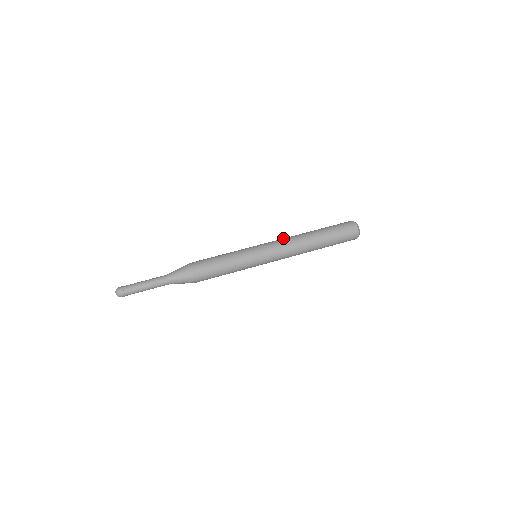
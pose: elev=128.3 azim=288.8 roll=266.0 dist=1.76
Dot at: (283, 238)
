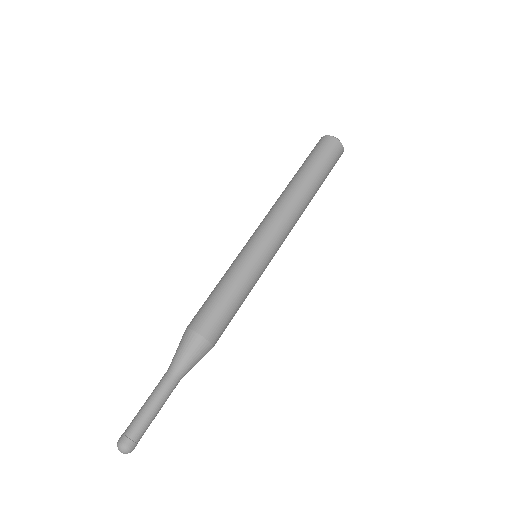
Dot at: (269, 211)
